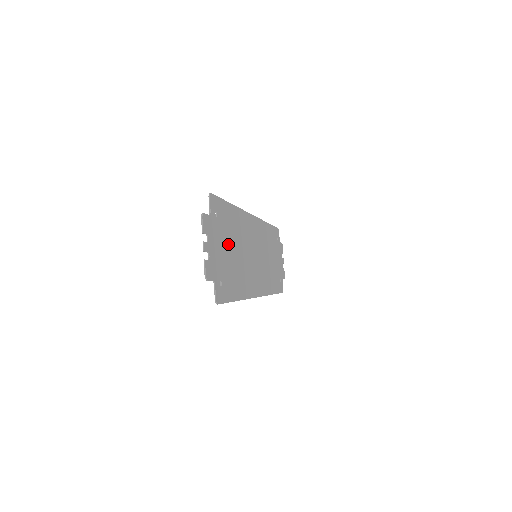
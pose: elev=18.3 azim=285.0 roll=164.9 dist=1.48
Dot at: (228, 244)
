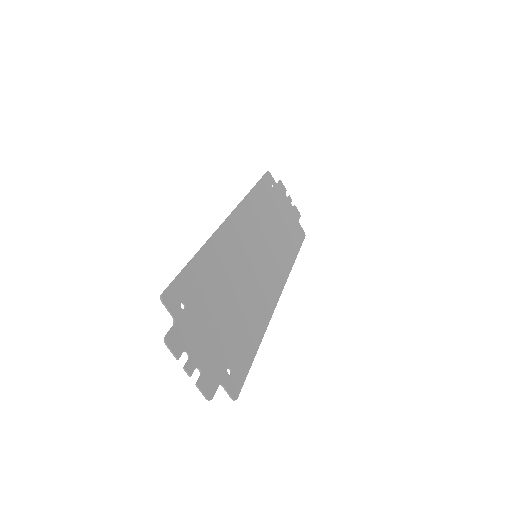
Dot at: (216, 310)
